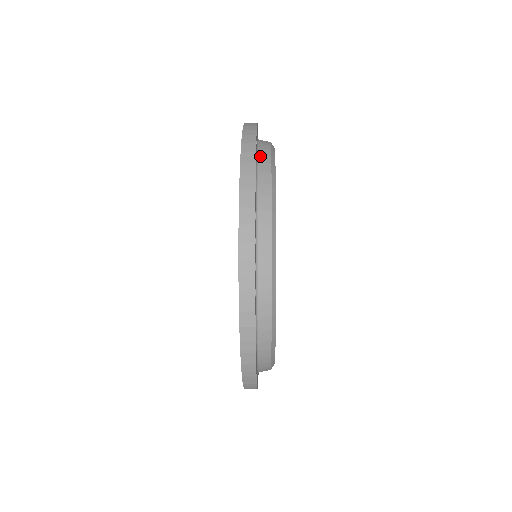
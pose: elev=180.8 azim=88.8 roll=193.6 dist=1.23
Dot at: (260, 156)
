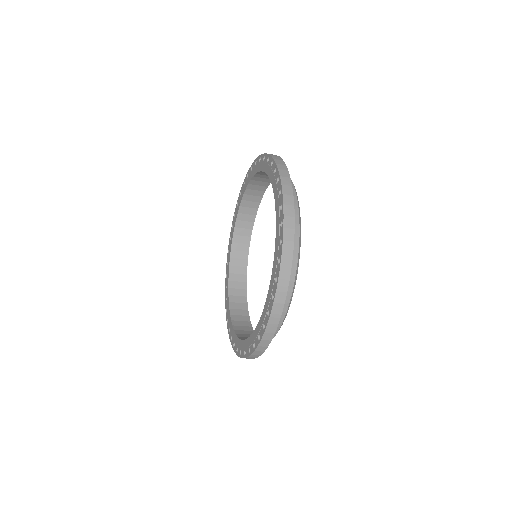
Dot at: occluded
